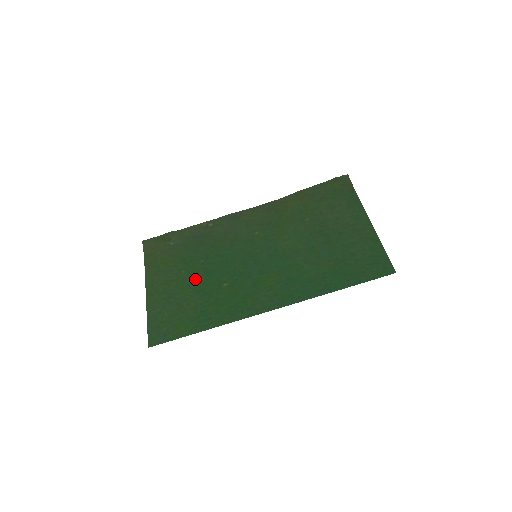
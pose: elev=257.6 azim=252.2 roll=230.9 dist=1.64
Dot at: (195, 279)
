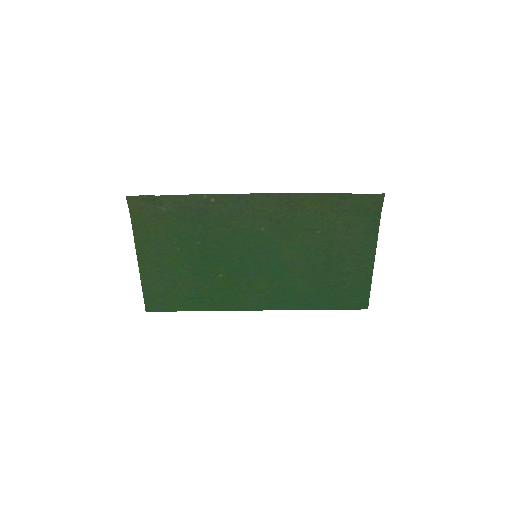
Dot at: (190, 261)
